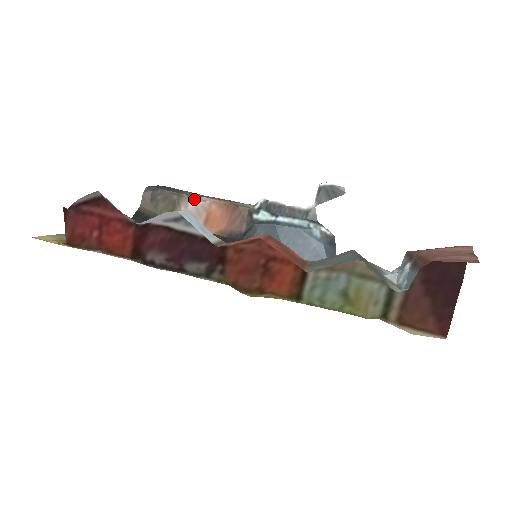
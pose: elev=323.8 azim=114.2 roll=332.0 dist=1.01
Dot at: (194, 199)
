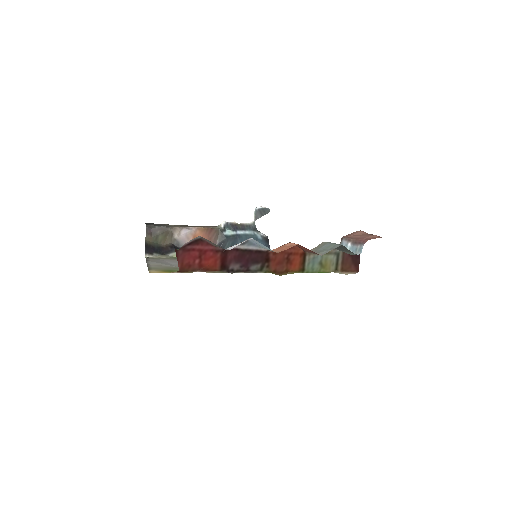
Dot at: (185, 229)
